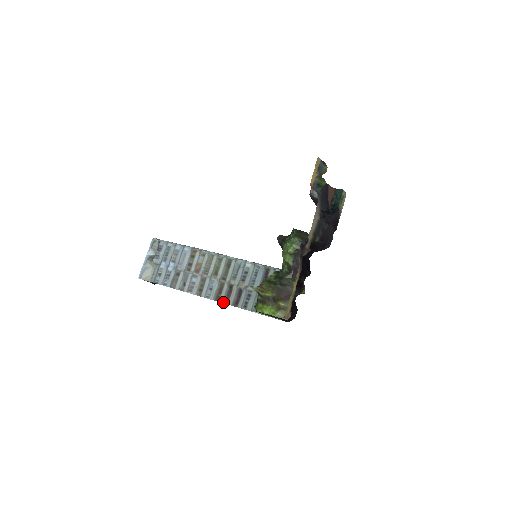
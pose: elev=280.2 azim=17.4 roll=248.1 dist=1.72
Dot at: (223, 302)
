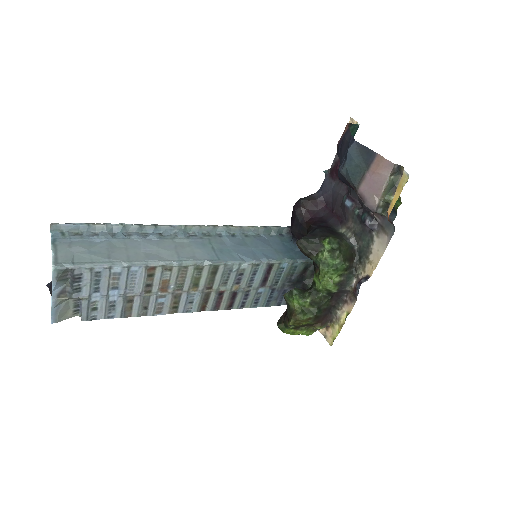
Dot at: (212, 310)
